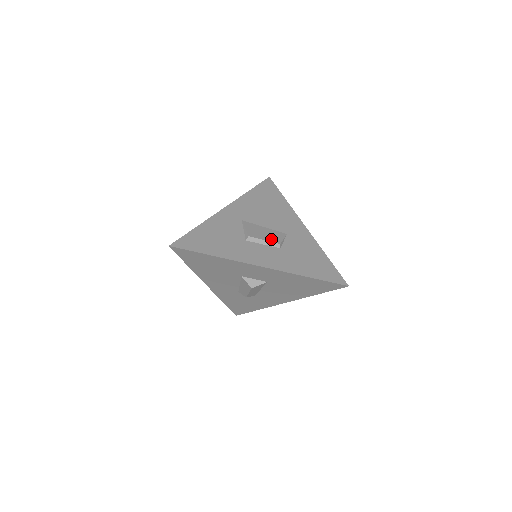
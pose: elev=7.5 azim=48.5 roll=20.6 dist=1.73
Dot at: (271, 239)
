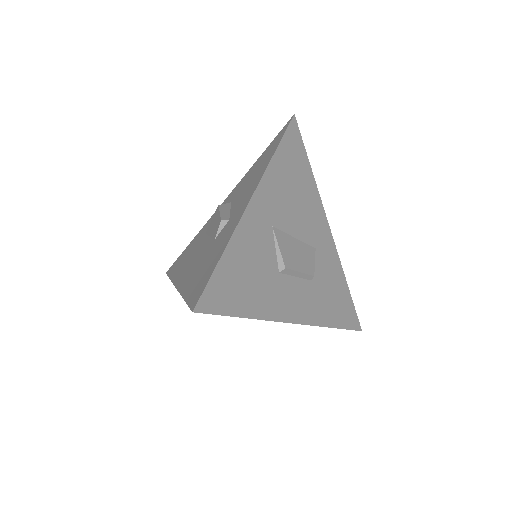
Dot at: (306, 267)
